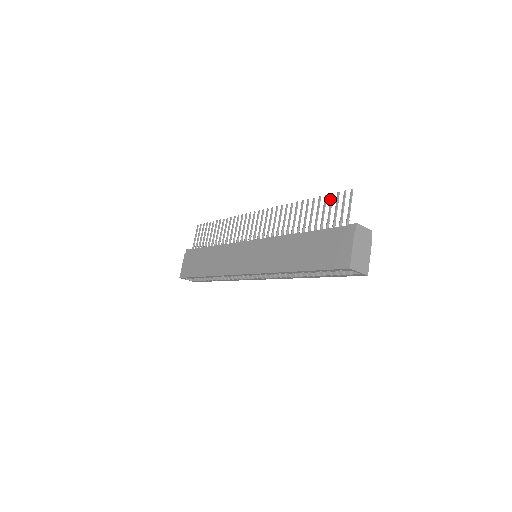
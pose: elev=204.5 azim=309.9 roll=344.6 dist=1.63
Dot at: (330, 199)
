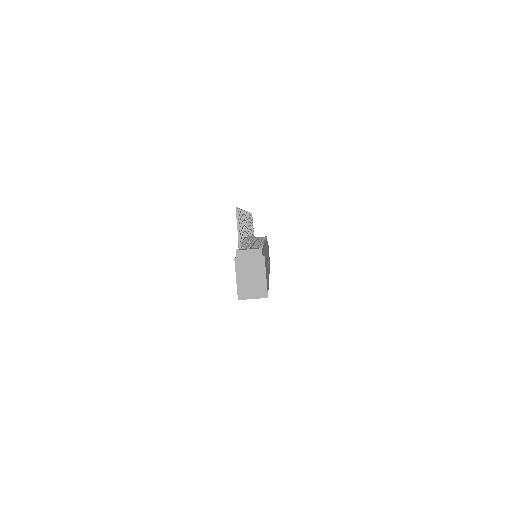
Dot at: occluded
